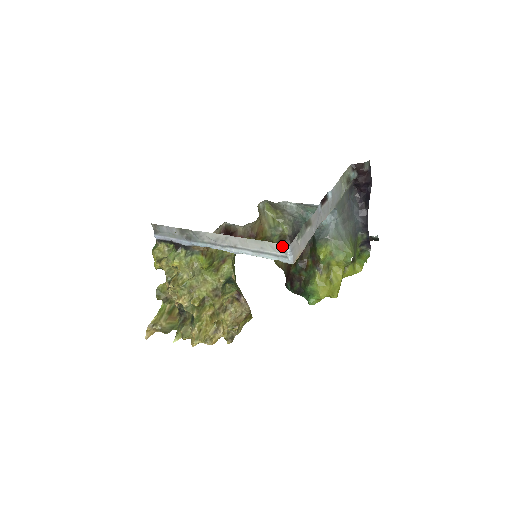
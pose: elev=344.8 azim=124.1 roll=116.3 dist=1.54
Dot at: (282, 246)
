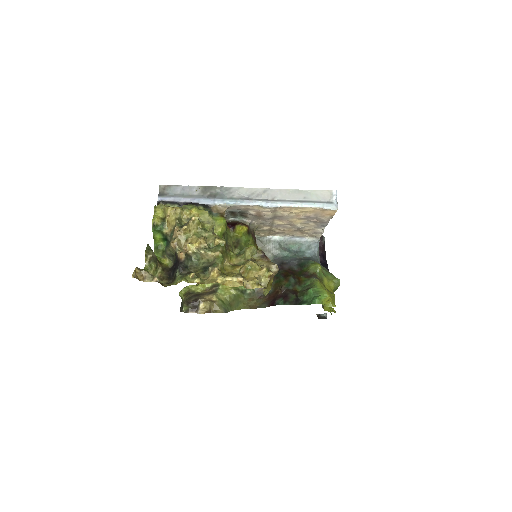
Dot at: (328, 192)
